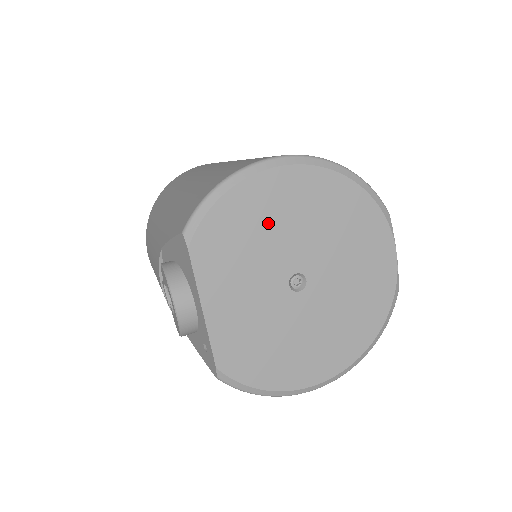
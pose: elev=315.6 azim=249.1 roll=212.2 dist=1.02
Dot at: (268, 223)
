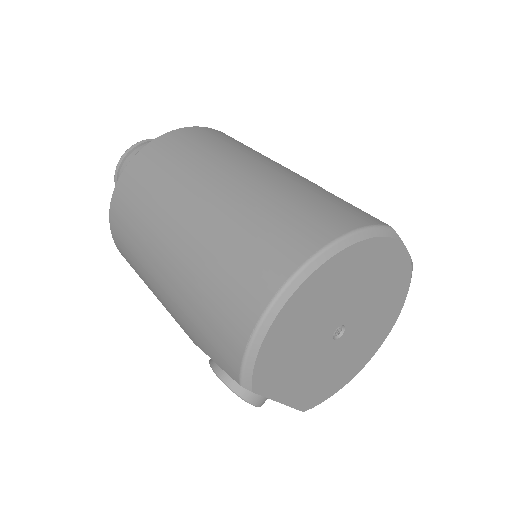
Dot at: (303, 327)
